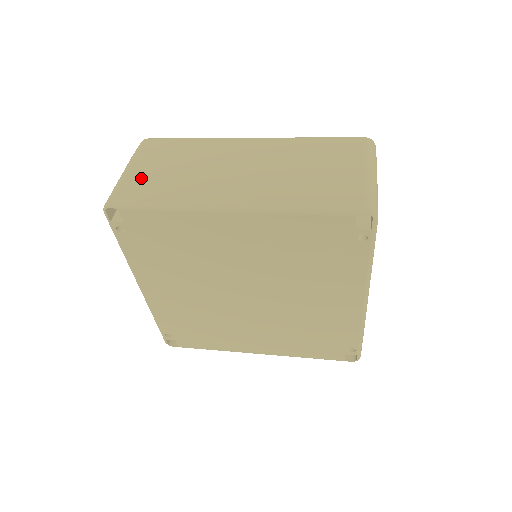
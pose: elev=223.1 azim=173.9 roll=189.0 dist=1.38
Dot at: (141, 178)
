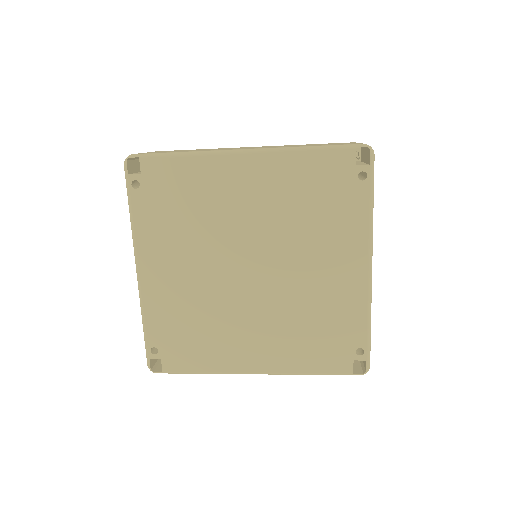
Dot at: occluded
